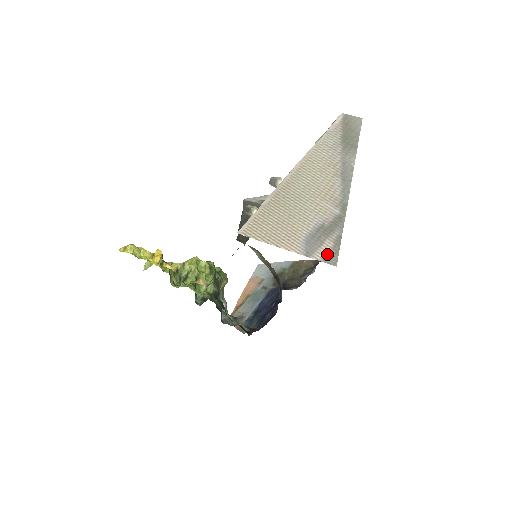
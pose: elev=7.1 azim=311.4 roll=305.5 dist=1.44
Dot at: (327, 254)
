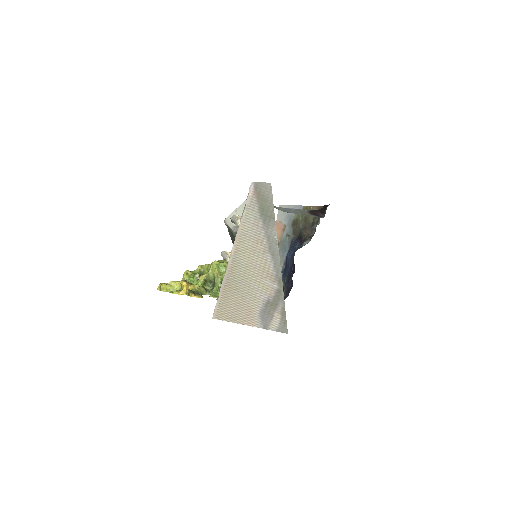
Dot at: (278, 325)
